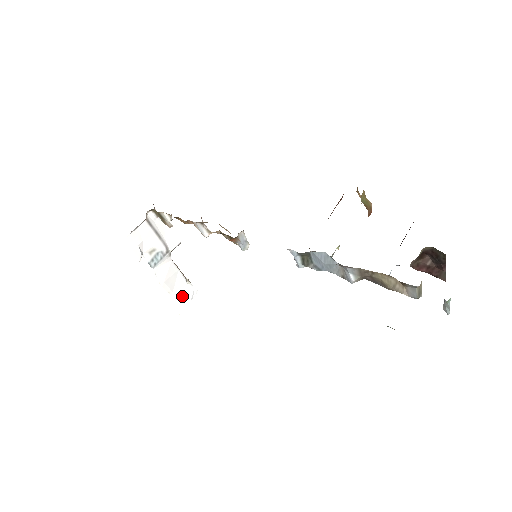
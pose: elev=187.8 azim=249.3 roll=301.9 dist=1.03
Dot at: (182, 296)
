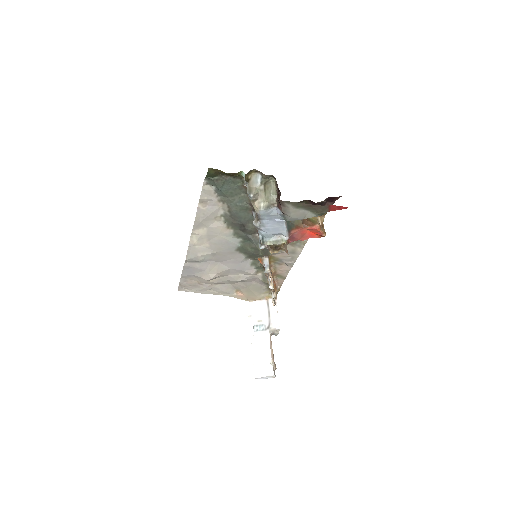
Dot at: (261, 367)
